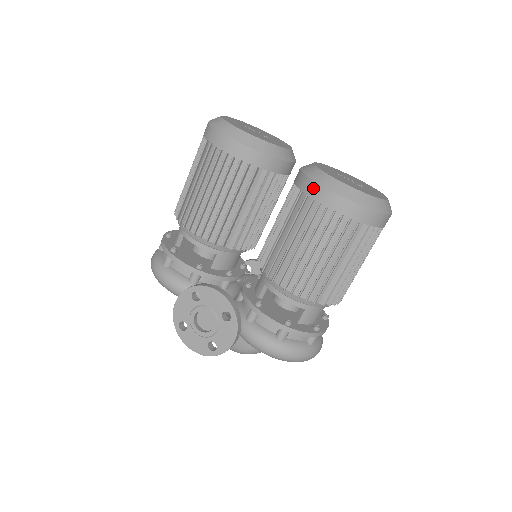
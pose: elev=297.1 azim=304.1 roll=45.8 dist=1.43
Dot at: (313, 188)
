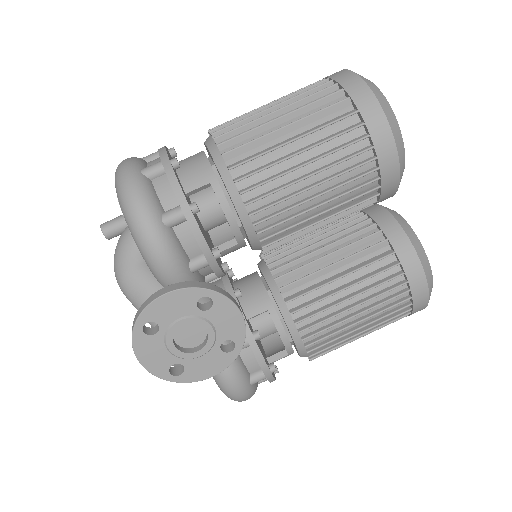
Dot at: (413, 263)
